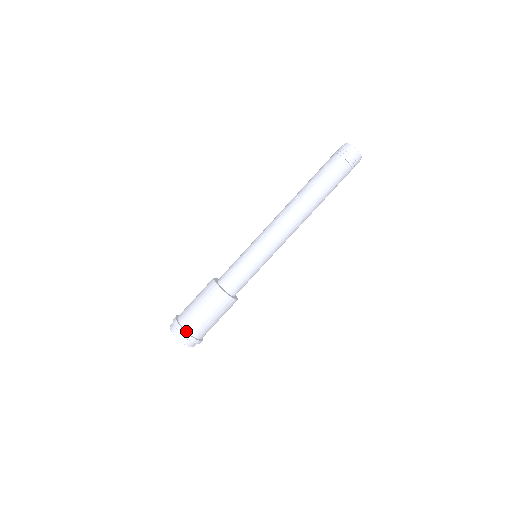
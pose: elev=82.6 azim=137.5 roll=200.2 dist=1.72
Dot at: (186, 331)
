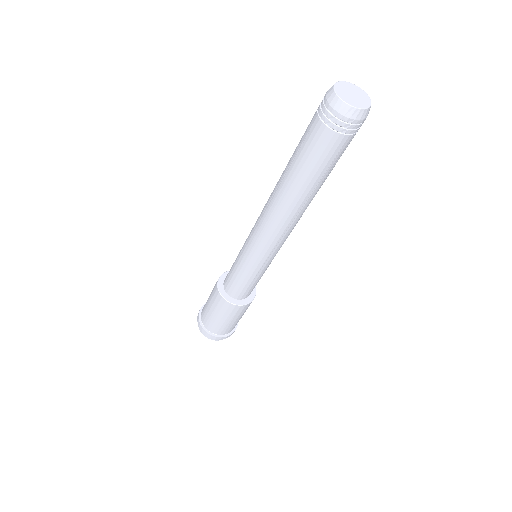
Dot at: (205, 328)
